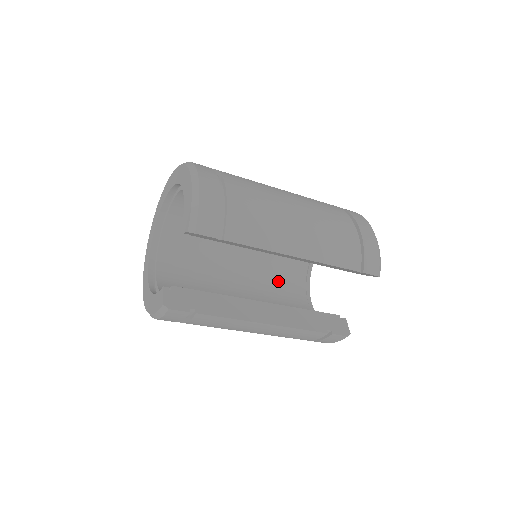
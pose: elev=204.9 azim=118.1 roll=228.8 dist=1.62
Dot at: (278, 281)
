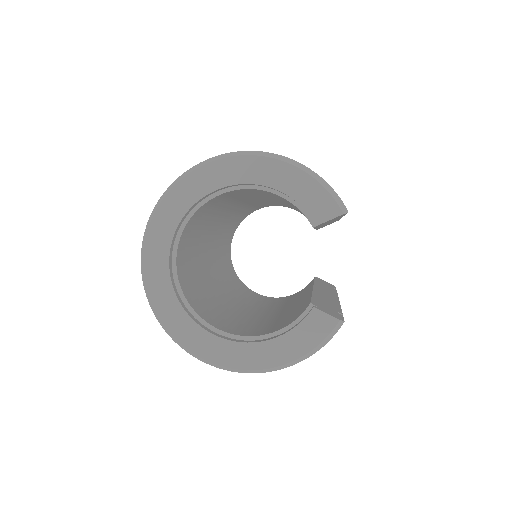
Dot at: (236, 287)
